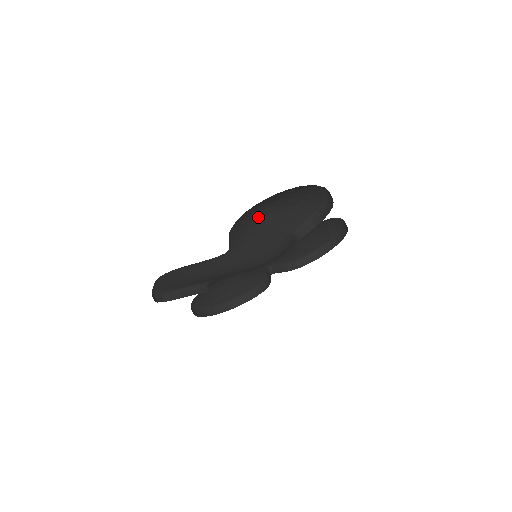
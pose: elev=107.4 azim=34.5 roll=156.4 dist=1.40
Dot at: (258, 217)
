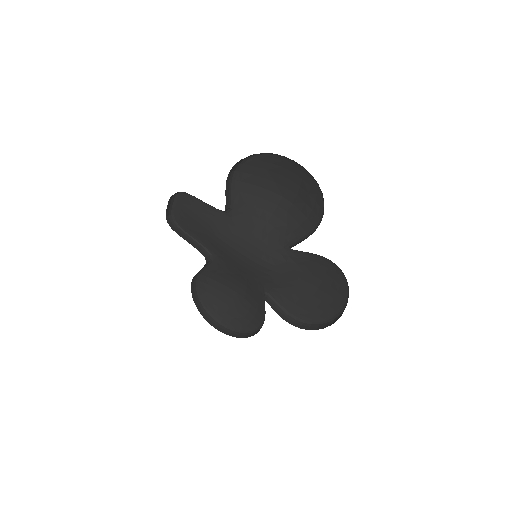
Dot at: (268, 199)
